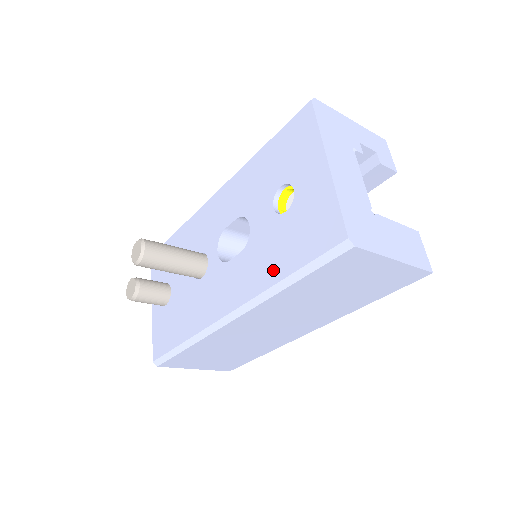
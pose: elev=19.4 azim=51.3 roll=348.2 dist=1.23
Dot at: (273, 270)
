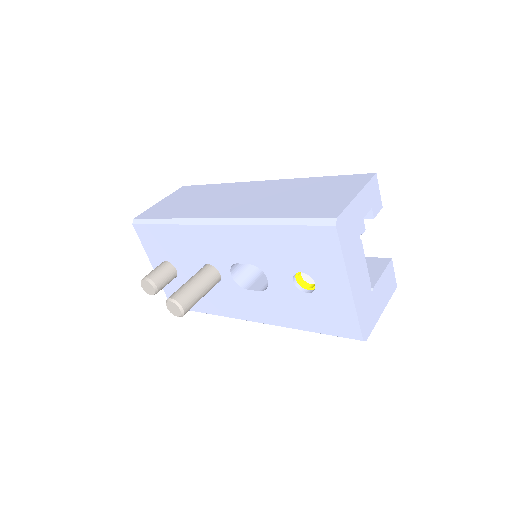
Dot at: (296, 321)
